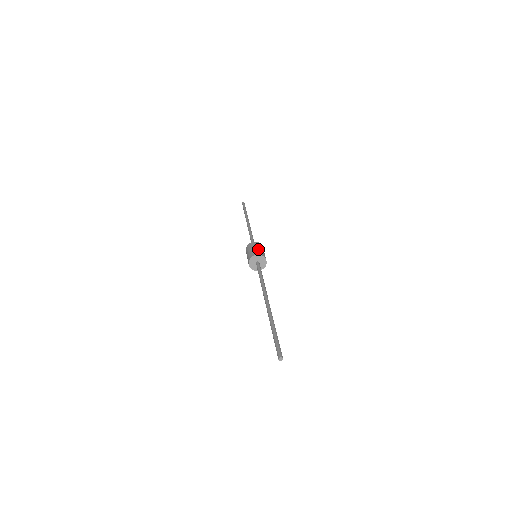
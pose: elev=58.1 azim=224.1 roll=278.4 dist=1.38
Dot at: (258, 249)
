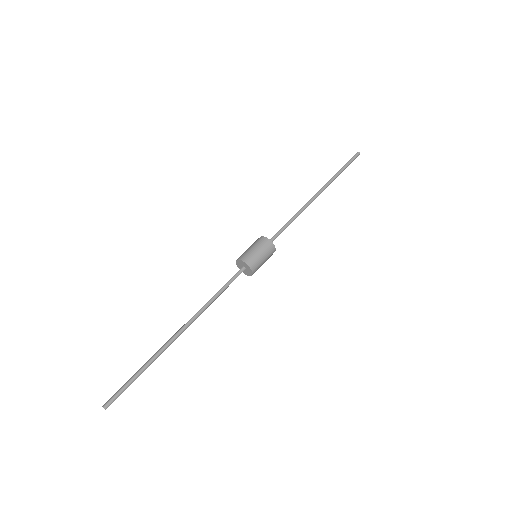
Dot at: (256, 254)
